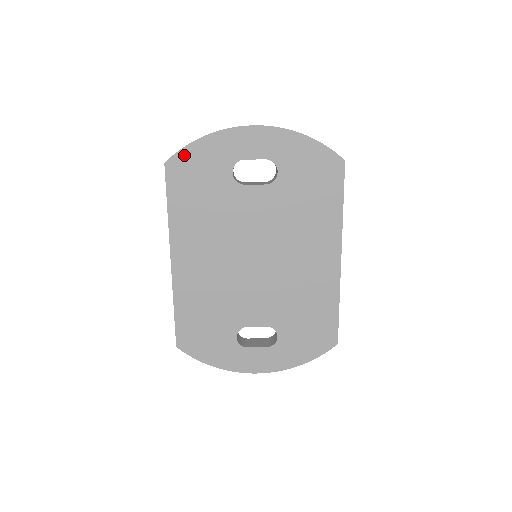
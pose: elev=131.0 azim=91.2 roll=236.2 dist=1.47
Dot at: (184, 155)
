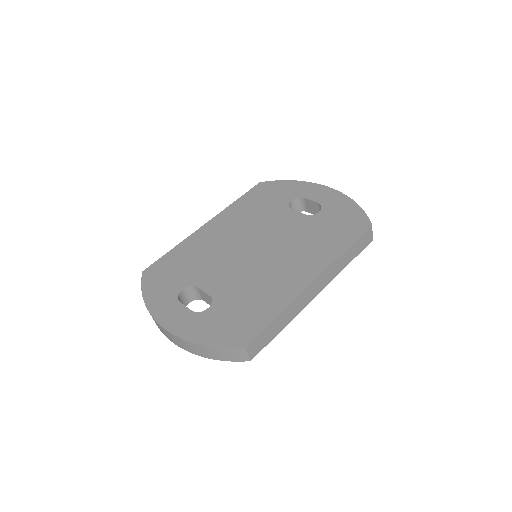
Dot at: (274, 183)
